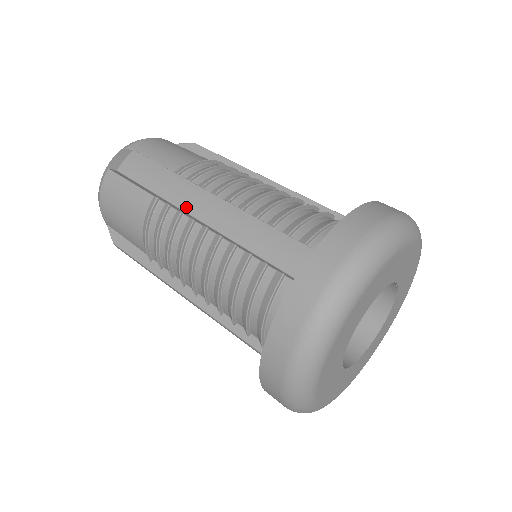
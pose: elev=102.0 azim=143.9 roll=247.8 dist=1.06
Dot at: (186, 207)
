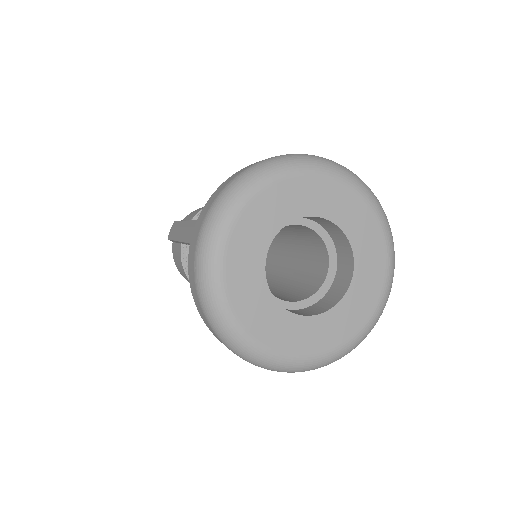
Dot at: (183, 239)
